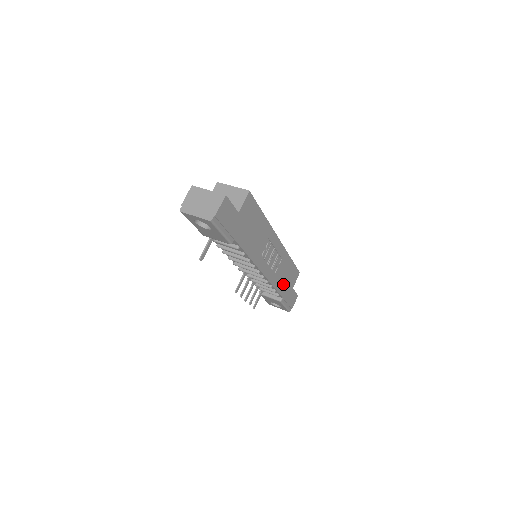
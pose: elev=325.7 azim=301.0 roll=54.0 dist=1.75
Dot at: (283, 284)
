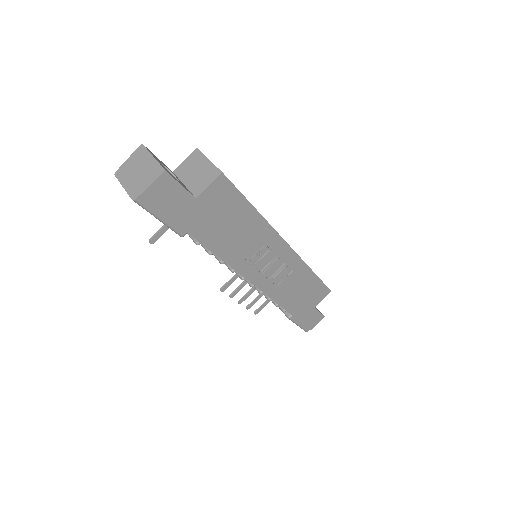
Dot at: (294, 300)
